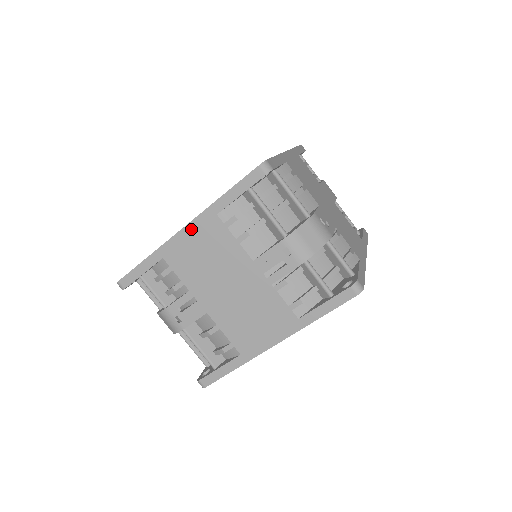
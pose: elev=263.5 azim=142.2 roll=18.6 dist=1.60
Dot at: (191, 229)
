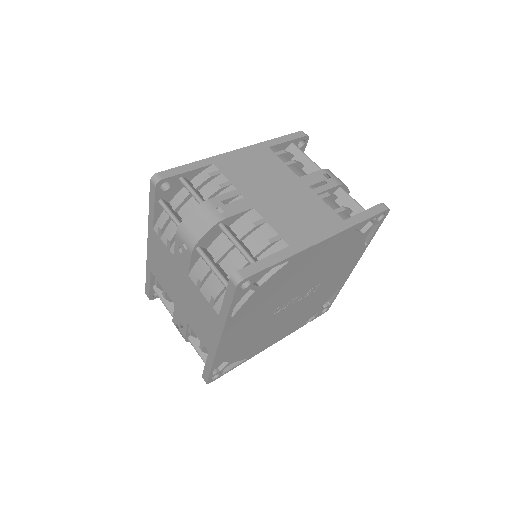
Dot at: (245, 151)
